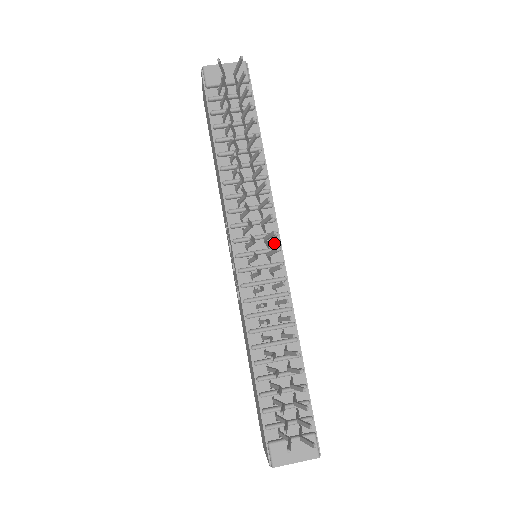
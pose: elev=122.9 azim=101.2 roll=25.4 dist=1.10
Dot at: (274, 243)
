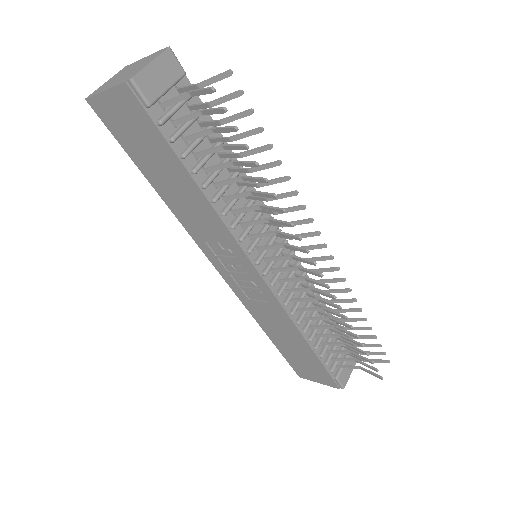
Dot at: (279, 239)
